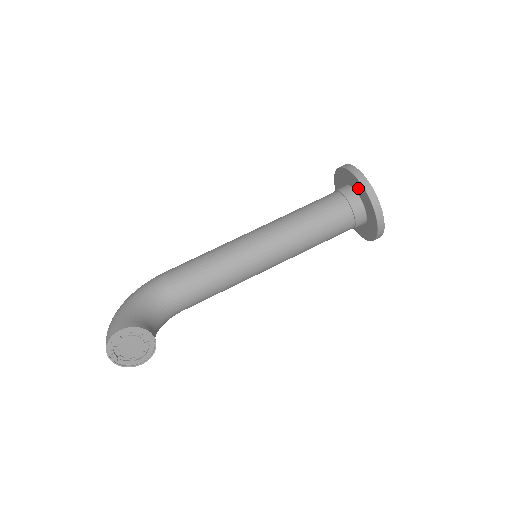
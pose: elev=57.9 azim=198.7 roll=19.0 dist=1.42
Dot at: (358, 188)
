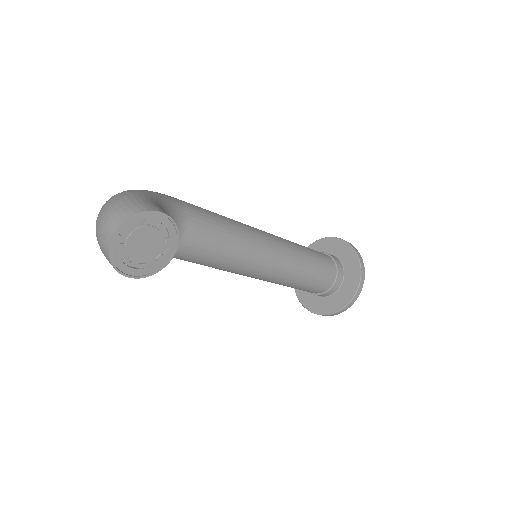
Dot at: (350, 262)
